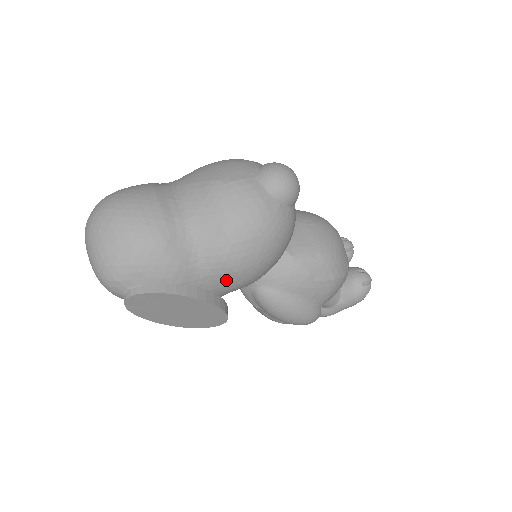
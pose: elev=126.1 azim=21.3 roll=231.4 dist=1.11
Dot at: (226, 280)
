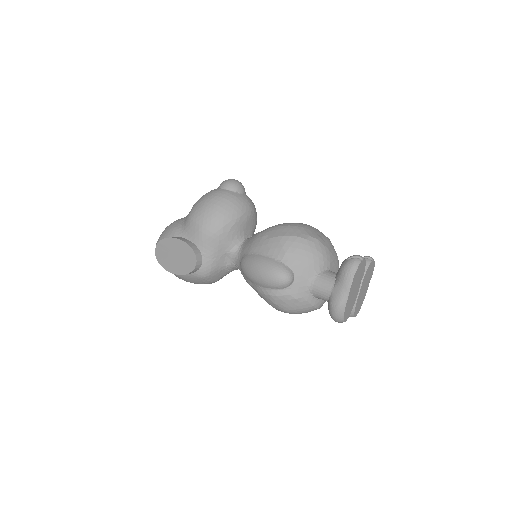
Dot at: (192, 229)
